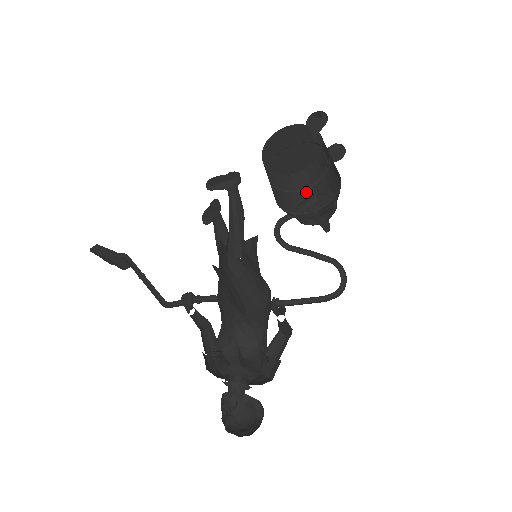
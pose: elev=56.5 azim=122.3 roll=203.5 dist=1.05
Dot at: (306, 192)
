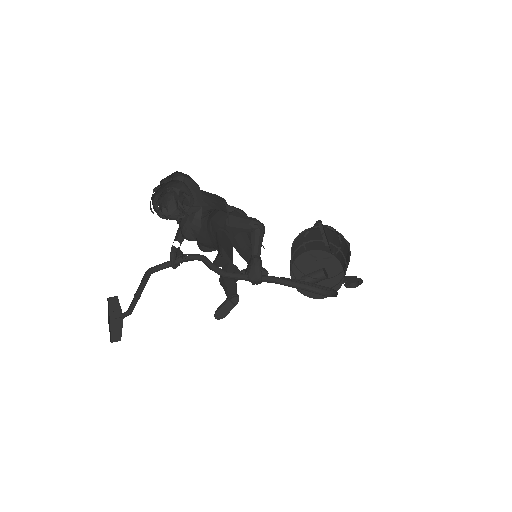
Dot at: occluded
